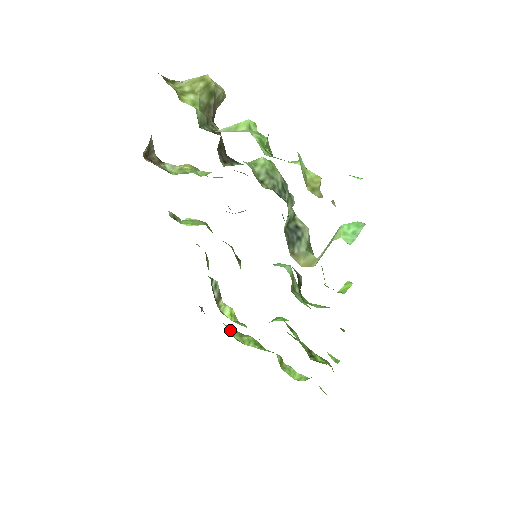
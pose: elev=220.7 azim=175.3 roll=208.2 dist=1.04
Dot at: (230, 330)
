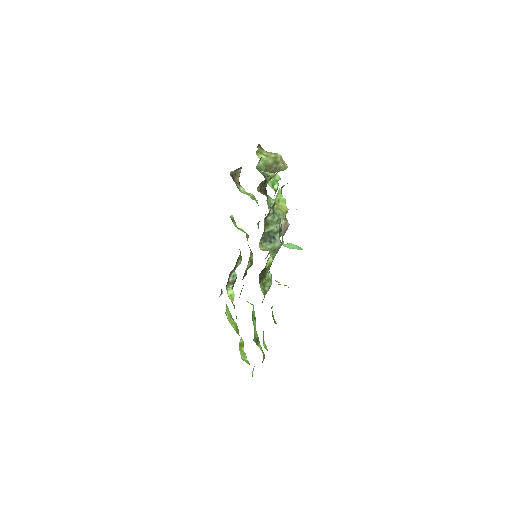
Dot at: (227, 309)
